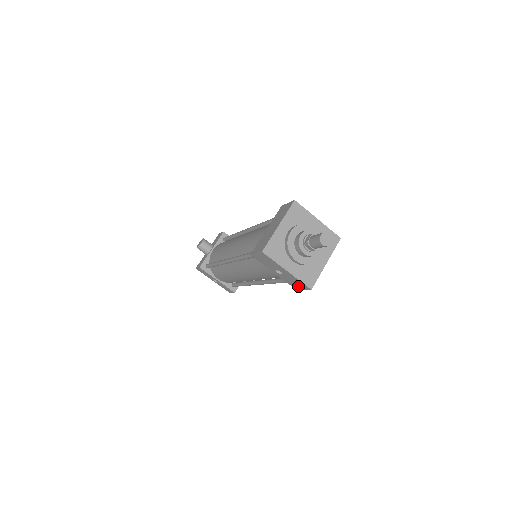
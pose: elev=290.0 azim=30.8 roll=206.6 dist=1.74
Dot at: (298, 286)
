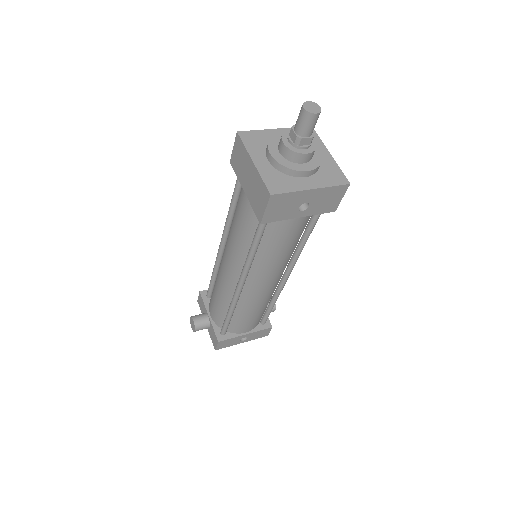
Dot at: (333, 201)
